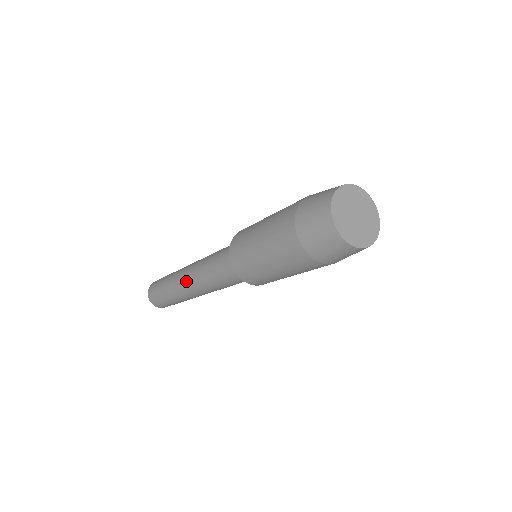
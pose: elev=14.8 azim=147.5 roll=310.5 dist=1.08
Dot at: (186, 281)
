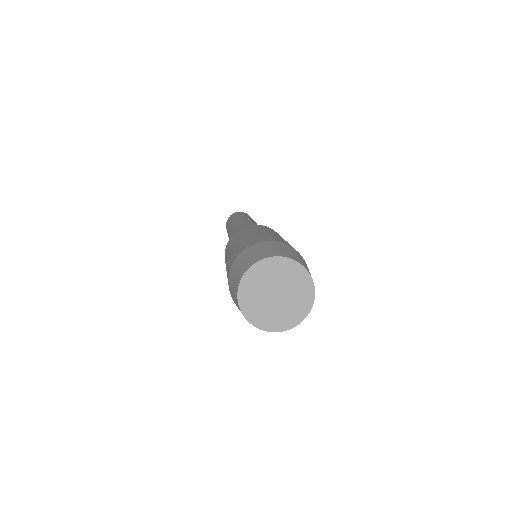
Dot at: occluded
